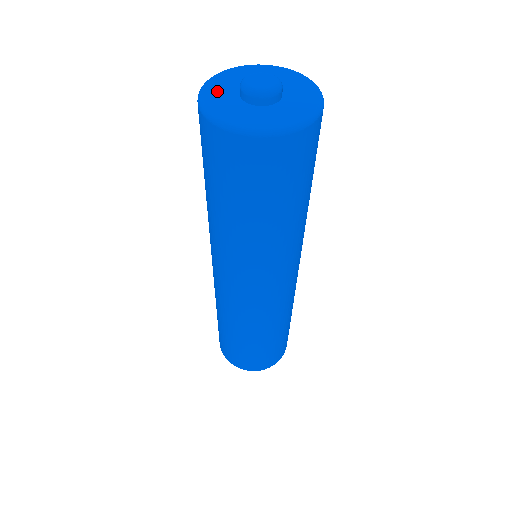
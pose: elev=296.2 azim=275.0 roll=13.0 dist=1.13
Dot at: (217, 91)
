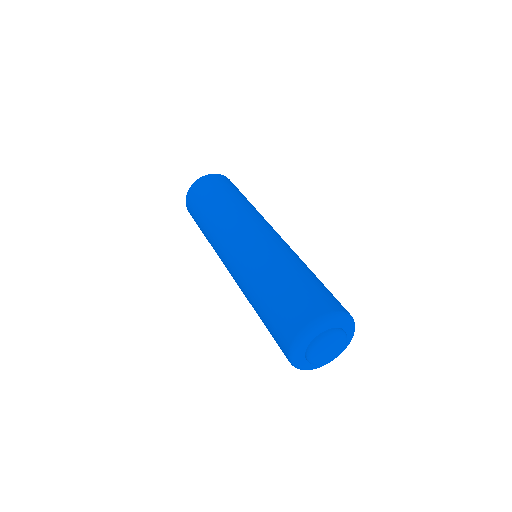
Dot at: occluded
